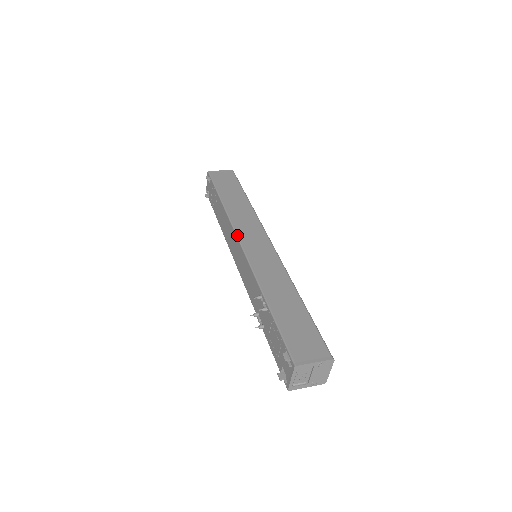
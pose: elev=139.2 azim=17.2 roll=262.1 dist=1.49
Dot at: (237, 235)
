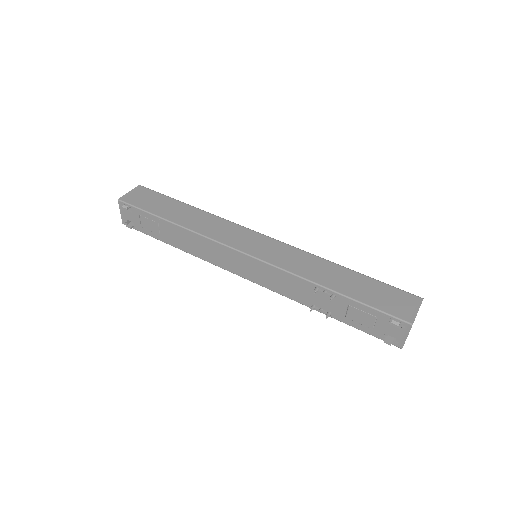
Dot at: (231, 247)
